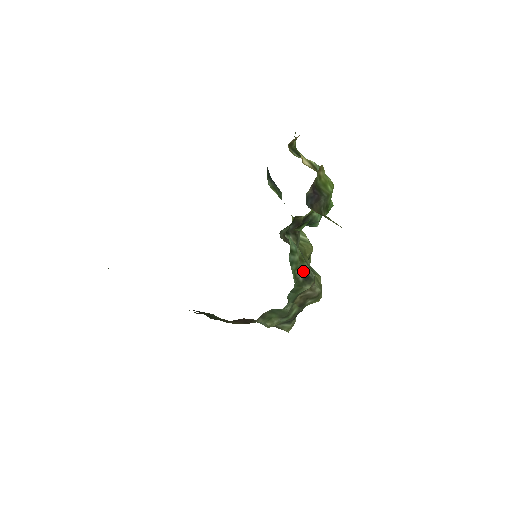
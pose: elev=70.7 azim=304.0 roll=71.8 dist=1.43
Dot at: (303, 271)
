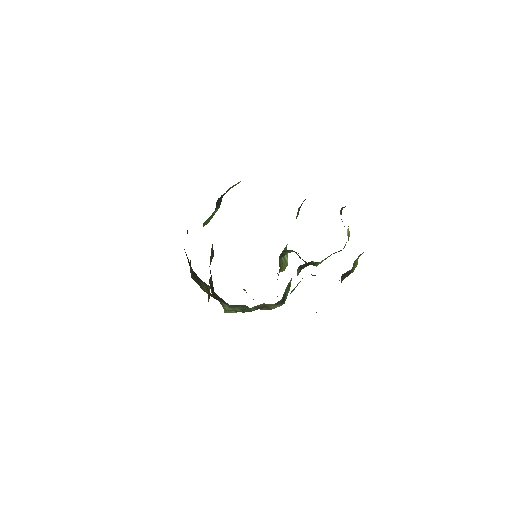
Dot at: (285, 295)
